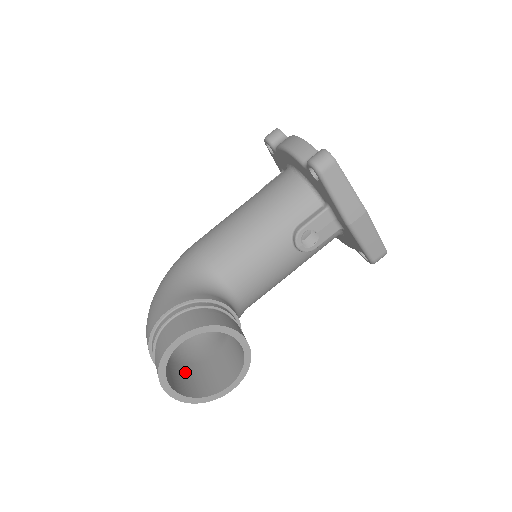
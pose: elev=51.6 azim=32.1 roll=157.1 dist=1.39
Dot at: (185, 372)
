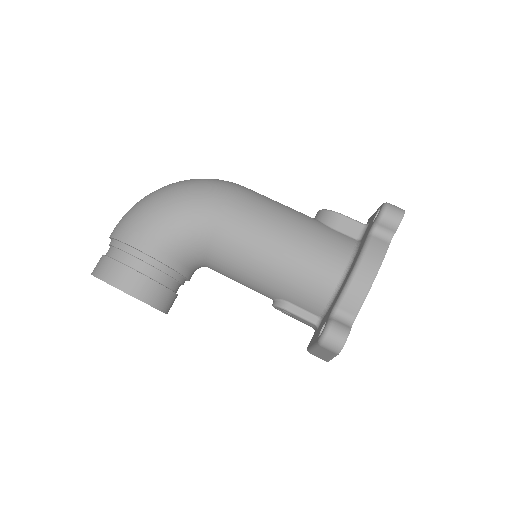
Dot at: occluded
